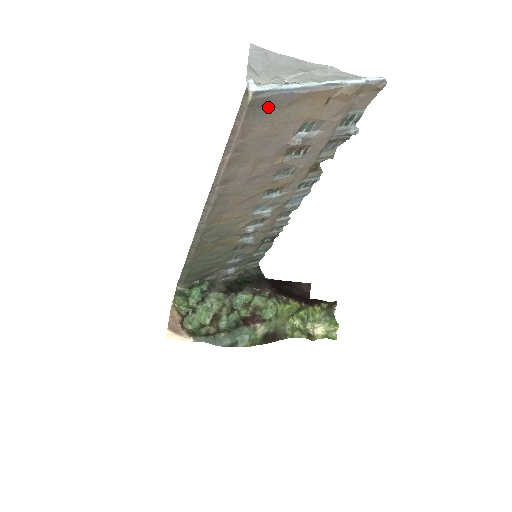
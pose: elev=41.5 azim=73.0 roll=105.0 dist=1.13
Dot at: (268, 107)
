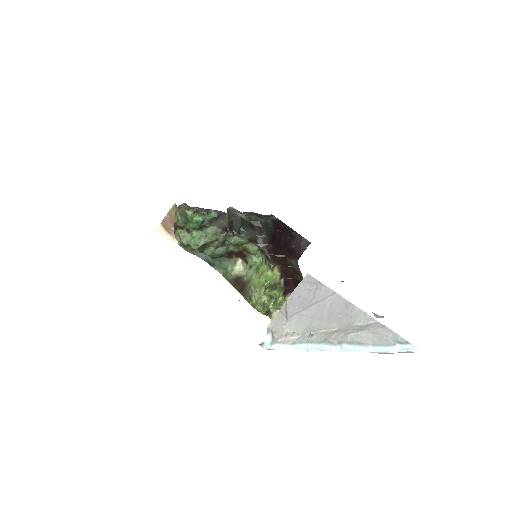
Dot at: occluded
